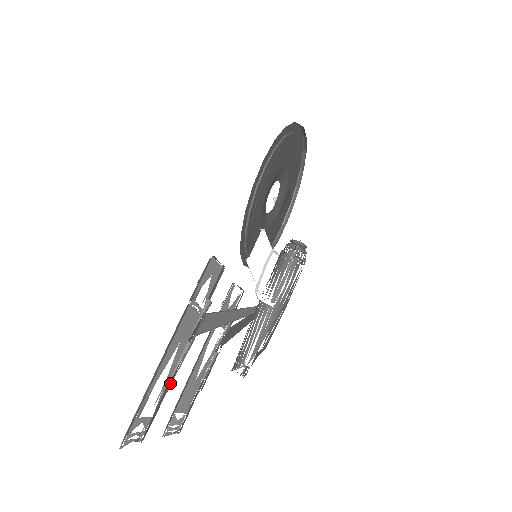
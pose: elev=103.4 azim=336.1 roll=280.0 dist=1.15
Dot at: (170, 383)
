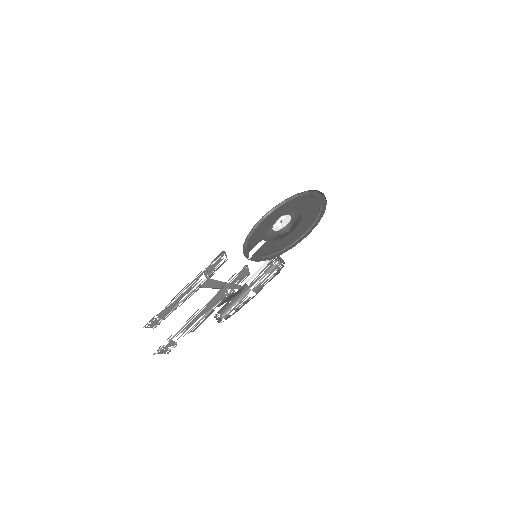
Dot at: occluded
